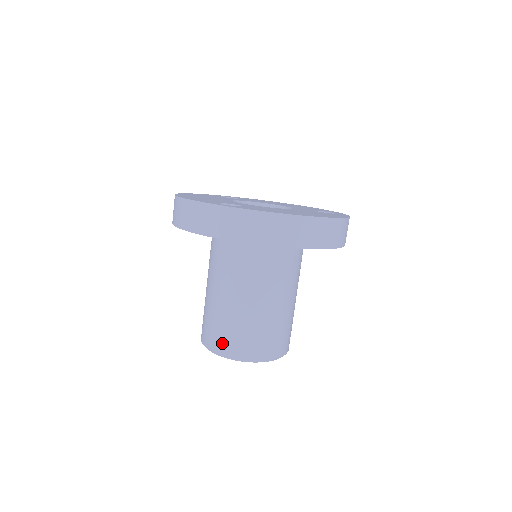
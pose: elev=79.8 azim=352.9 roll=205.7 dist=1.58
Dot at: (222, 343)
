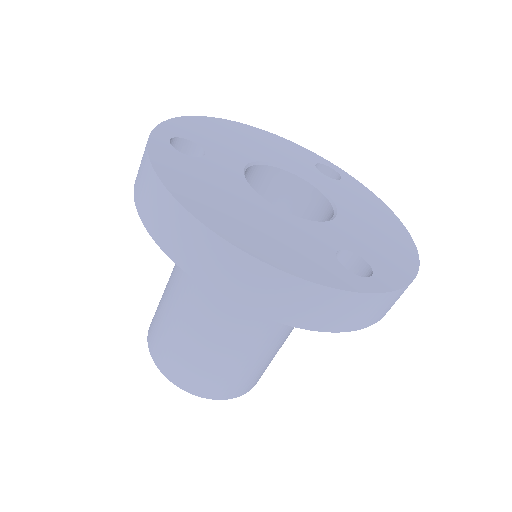
Dot at: (236, 389)
